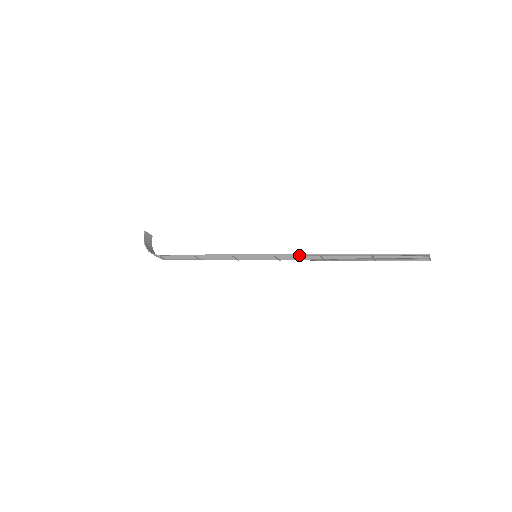
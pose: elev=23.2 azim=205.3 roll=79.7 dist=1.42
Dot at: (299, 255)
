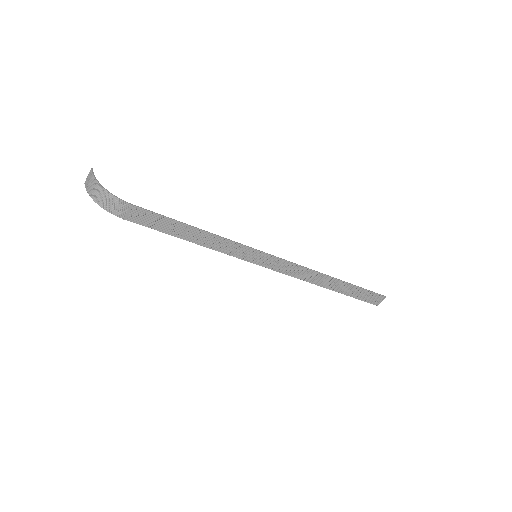
Dot at: (304, 267)
